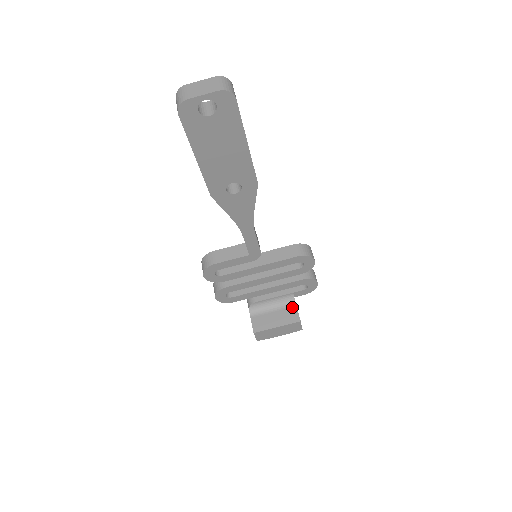
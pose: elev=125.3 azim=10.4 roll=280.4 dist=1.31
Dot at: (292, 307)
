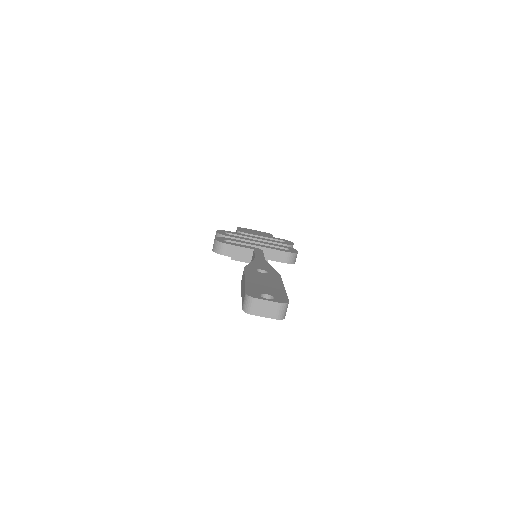
Dot at: occluded
